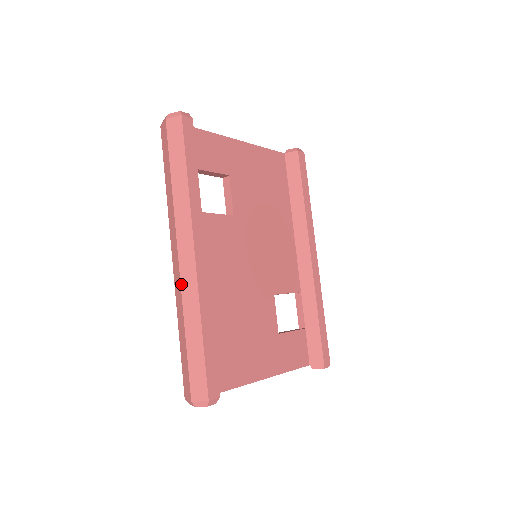
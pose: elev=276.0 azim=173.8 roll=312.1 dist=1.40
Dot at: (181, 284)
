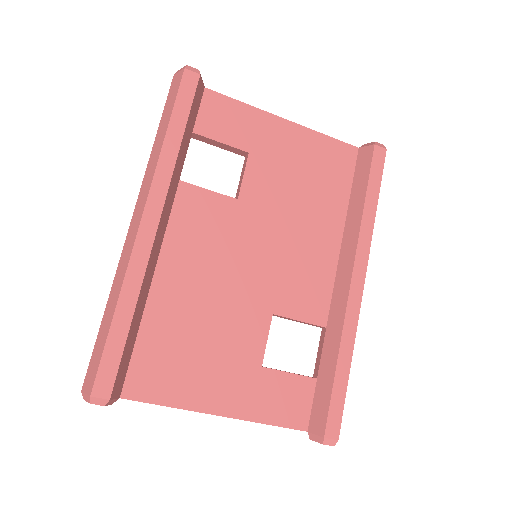
Dot at: (122, 252)
